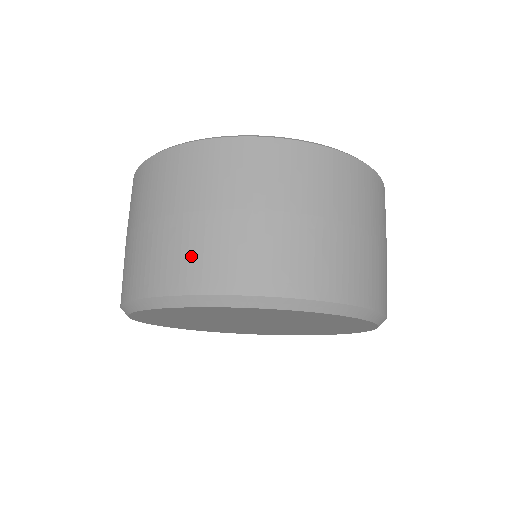
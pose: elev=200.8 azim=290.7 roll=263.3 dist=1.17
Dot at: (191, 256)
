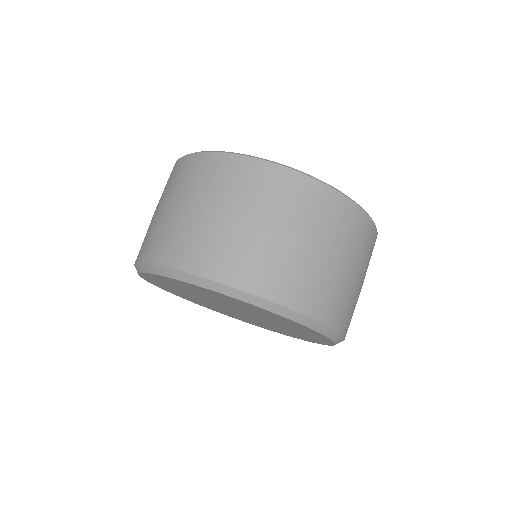
Dot at: (257, 262)
